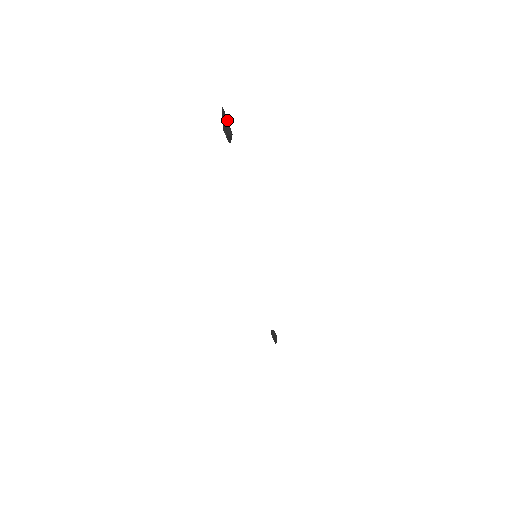
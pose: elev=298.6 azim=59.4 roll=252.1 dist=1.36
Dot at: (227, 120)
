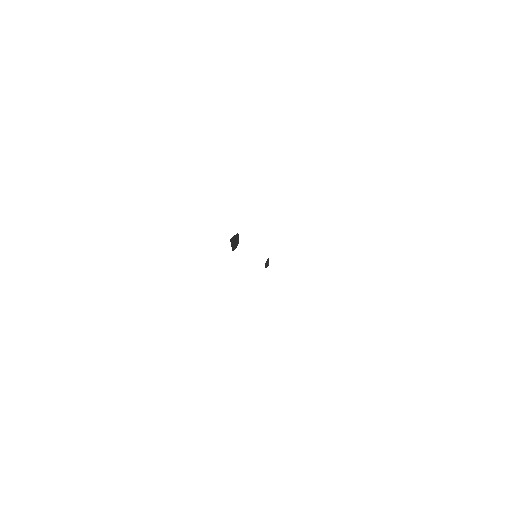
Dot at: (233, 244)
